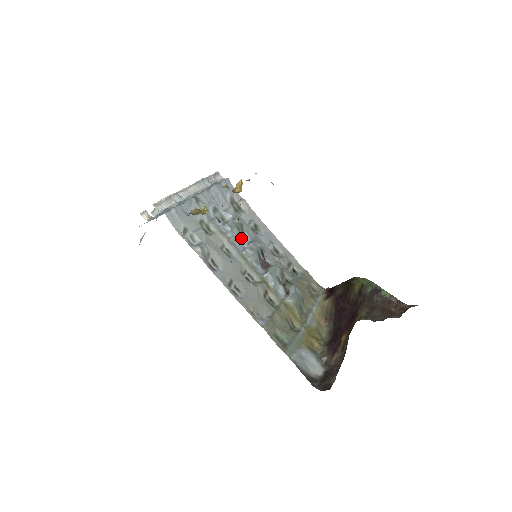
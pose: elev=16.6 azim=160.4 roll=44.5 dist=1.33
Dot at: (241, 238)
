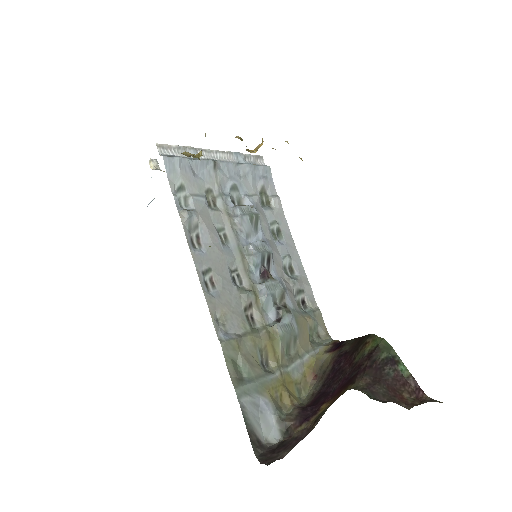
Dot at: (250, 232)
